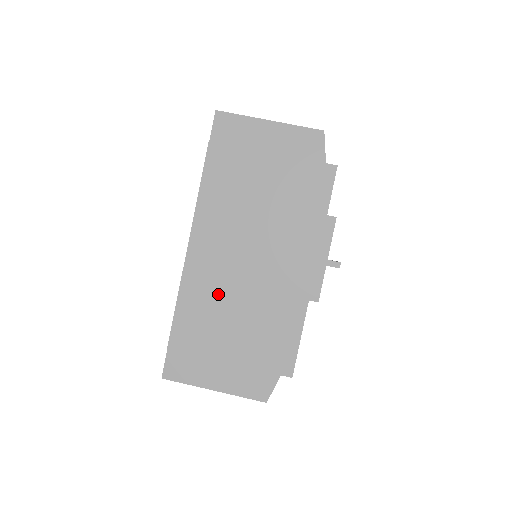
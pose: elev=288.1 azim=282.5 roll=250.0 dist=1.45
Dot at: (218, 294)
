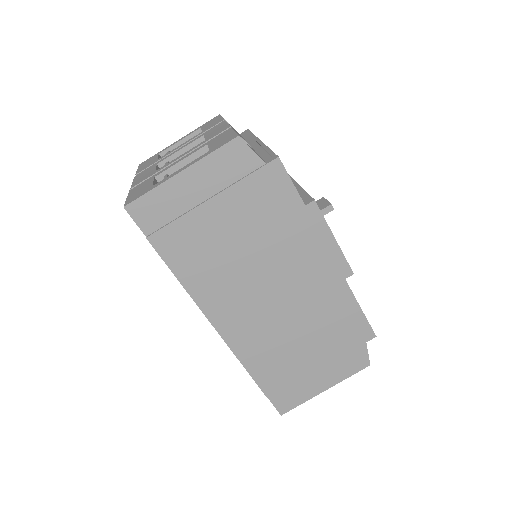
Dot at: (270, 336)
